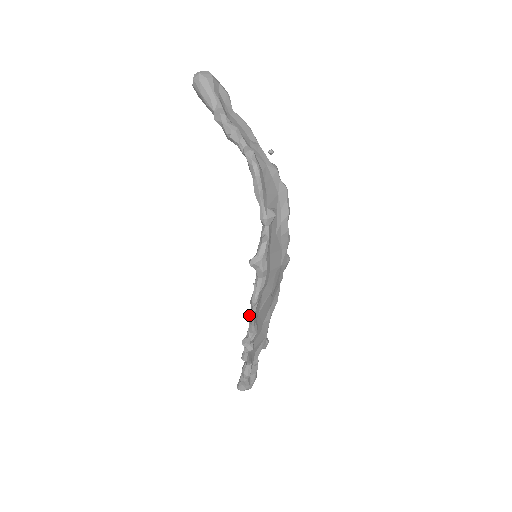
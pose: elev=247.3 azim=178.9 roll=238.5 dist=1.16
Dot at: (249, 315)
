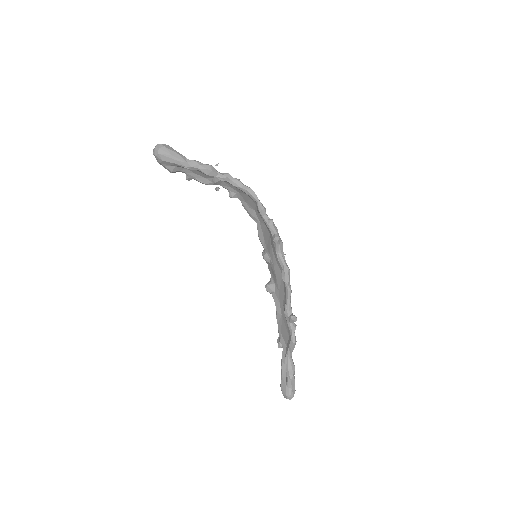
Dot at: (288, 289)
